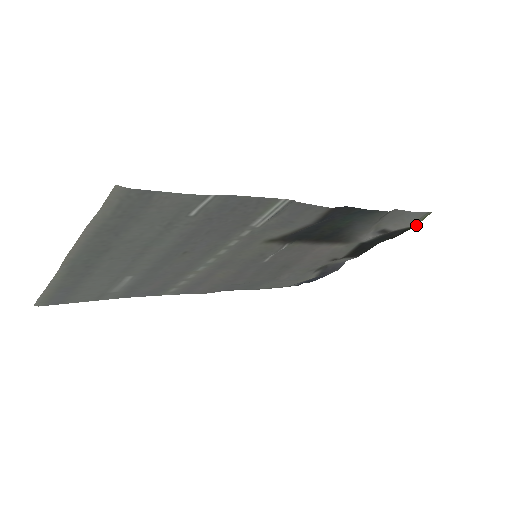
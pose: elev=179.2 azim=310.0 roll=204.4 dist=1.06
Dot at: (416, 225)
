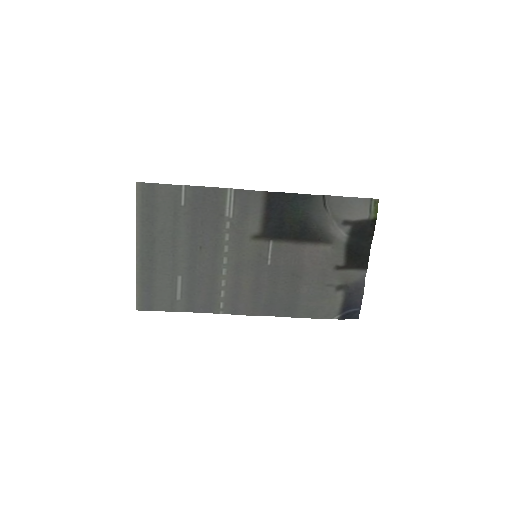
Dot at: (376, 215)
